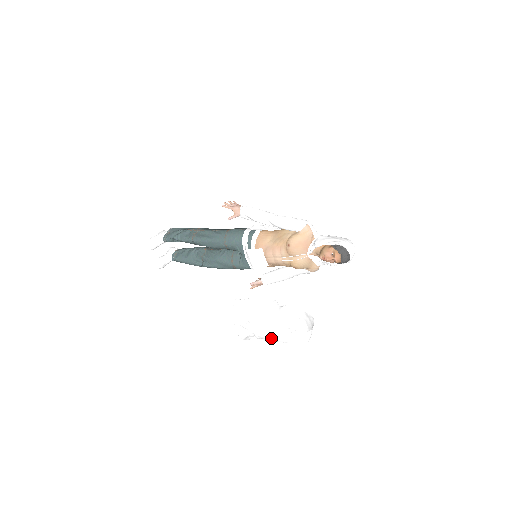
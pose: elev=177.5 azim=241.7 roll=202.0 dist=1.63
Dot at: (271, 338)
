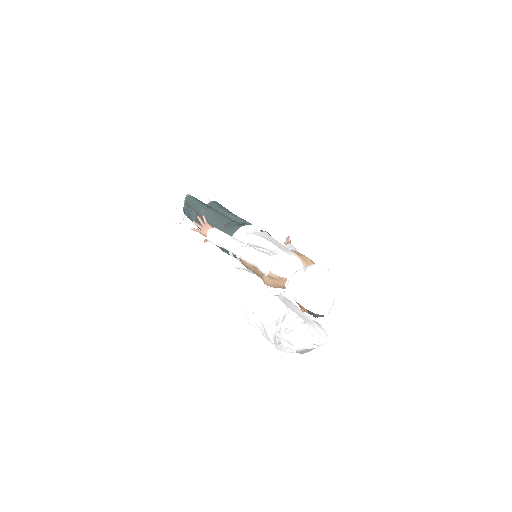
Dot at: (288, 343)
